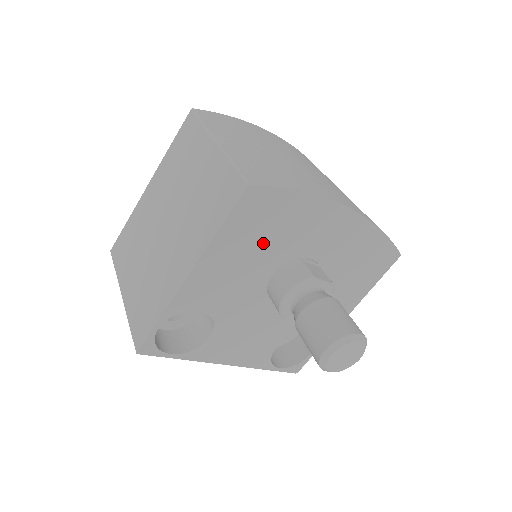
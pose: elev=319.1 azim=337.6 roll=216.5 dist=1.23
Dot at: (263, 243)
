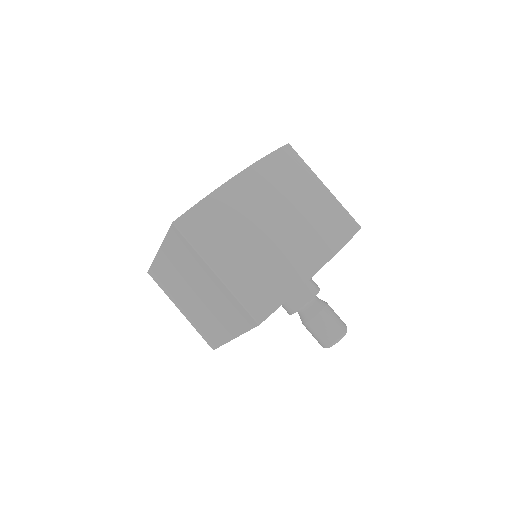
Dot at: occluded
